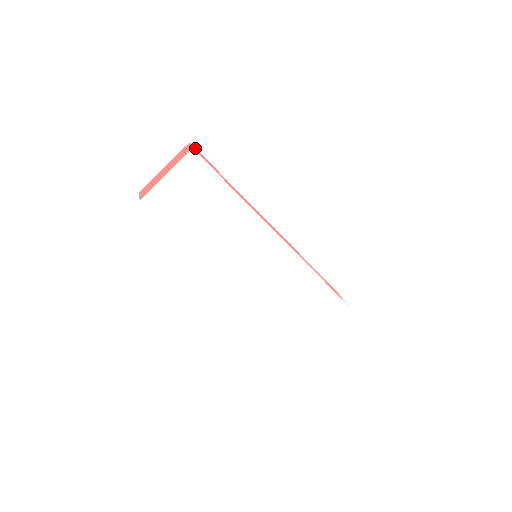
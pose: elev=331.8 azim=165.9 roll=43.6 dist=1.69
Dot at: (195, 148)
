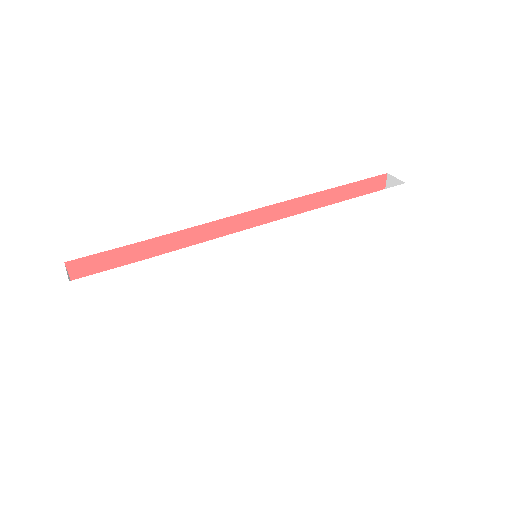
Dot at: (76, 260)
